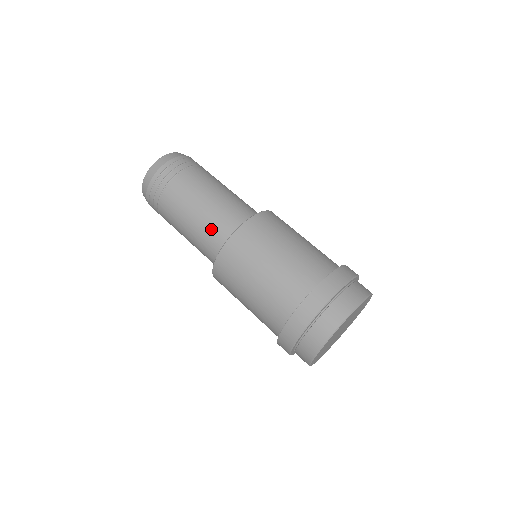
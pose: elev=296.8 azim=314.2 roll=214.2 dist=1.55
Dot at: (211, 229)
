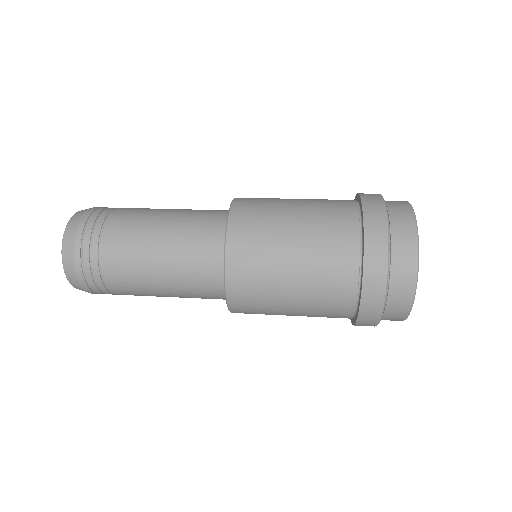
Dot at: (198, 217)
